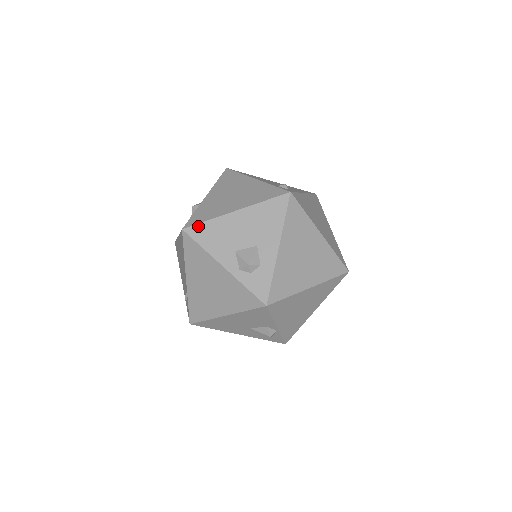
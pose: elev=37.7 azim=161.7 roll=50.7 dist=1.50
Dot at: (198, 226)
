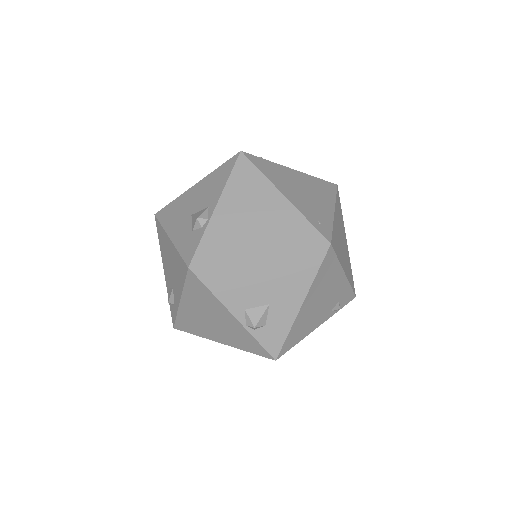
Dot at: occluded
